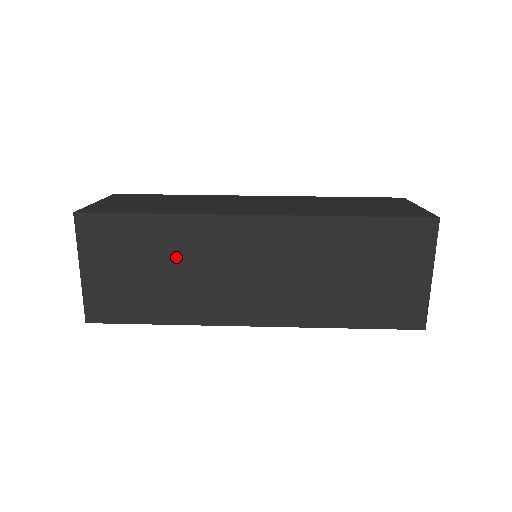
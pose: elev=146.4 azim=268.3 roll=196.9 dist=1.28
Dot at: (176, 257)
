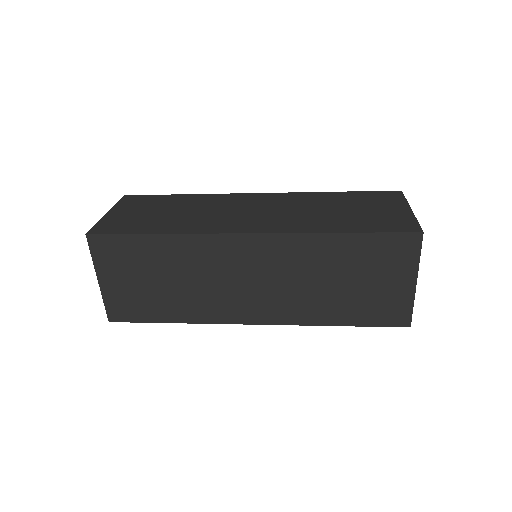
Dot at: (190, 207)
